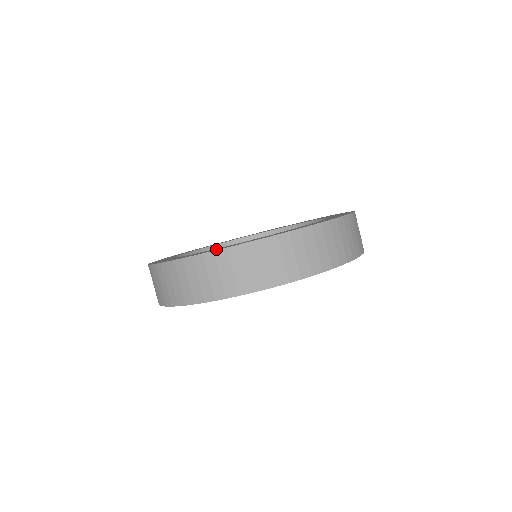
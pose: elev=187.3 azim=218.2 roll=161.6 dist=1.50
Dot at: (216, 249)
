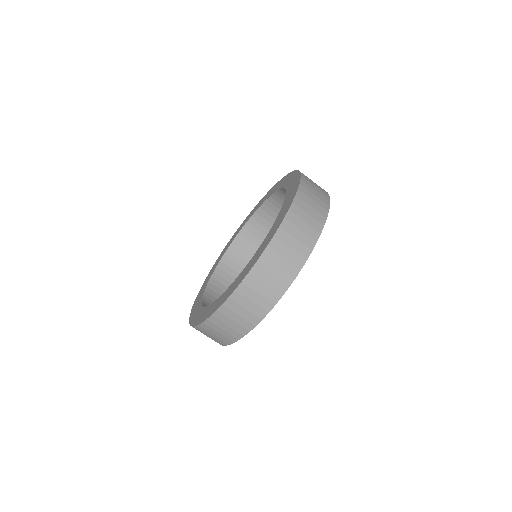
Dot at: (209, 312)
